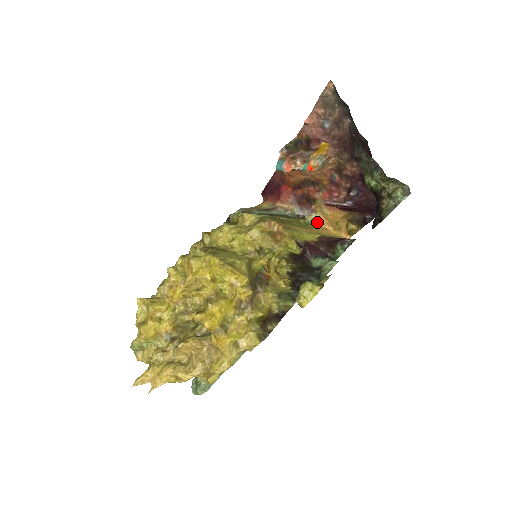
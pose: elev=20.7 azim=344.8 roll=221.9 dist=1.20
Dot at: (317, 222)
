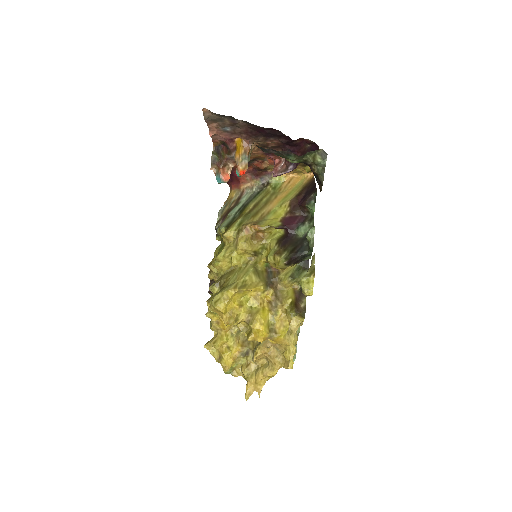
Dot at: (281, 179)
